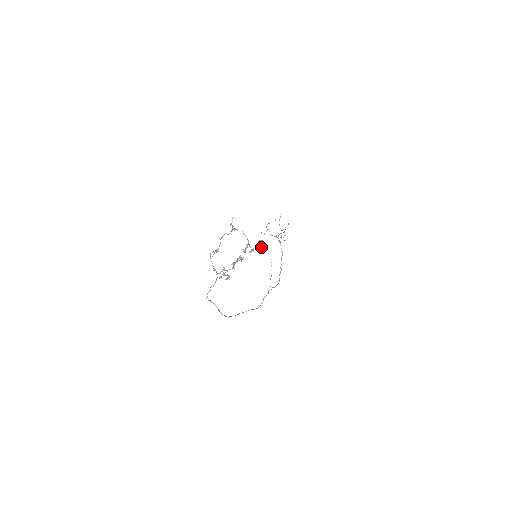
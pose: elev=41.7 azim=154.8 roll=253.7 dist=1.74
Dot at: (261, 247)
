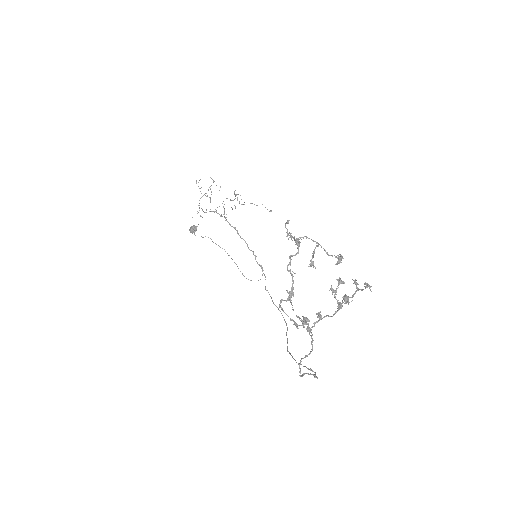
Dot at: (195, 235)
